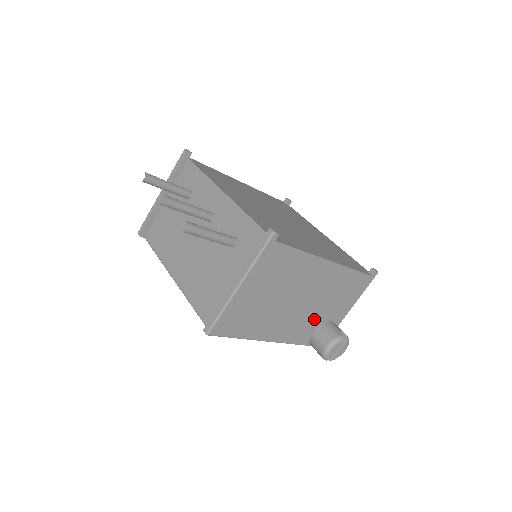
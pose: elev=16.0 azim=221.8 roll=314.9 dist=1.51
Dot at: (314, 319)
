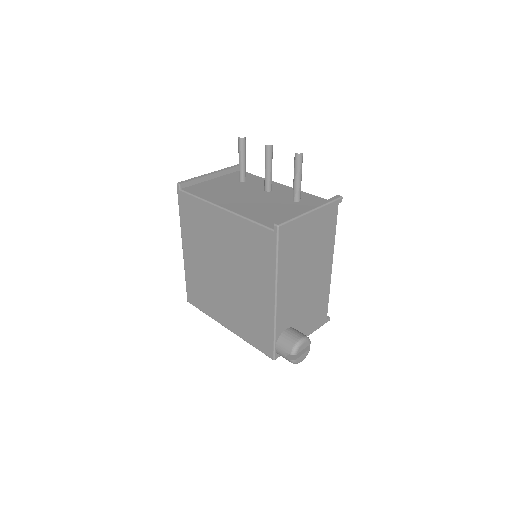
Dot at: (295, 314)
